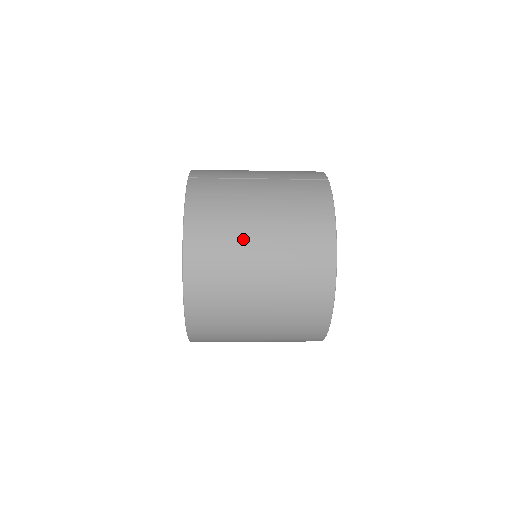
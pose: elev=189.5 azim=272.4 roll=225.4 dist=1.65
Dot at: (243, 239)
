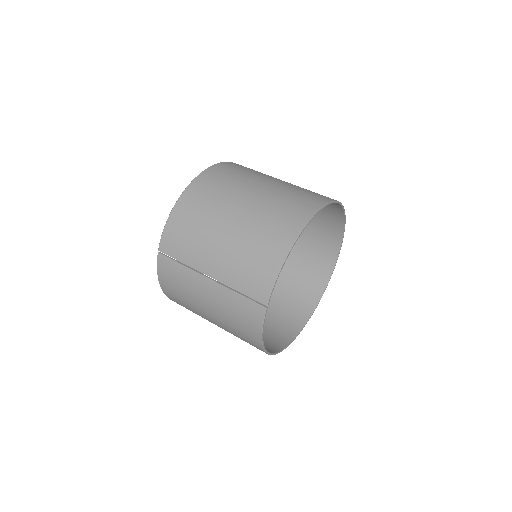
Dot at: occluded
